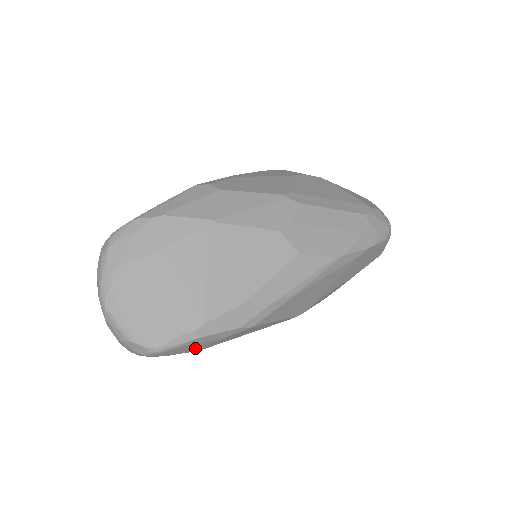
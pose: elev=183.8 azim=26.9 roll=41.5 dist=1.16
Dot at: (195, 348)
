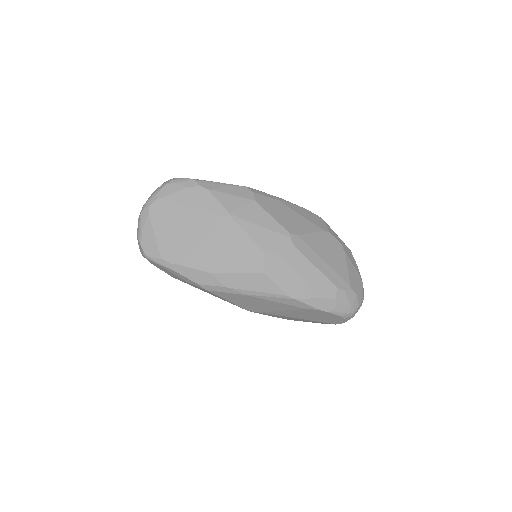
Dot at: (170, 274)
